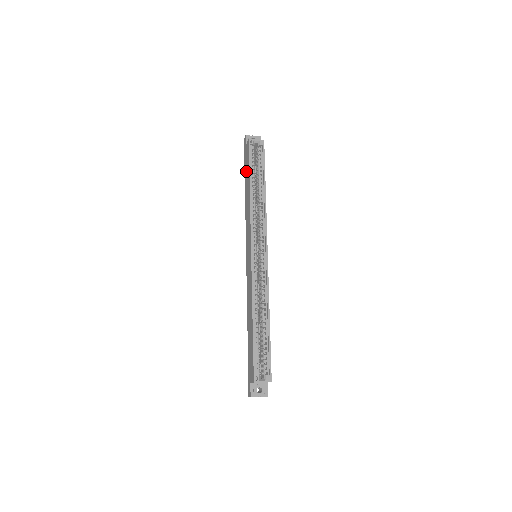
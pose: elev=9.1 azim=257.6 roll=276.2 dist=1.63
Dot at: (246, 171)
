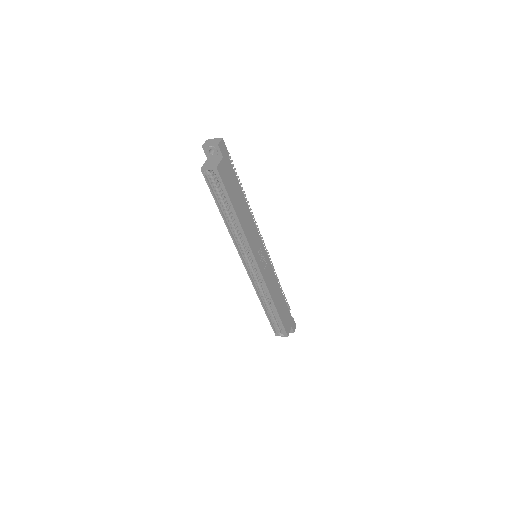
Dot at: occluded
